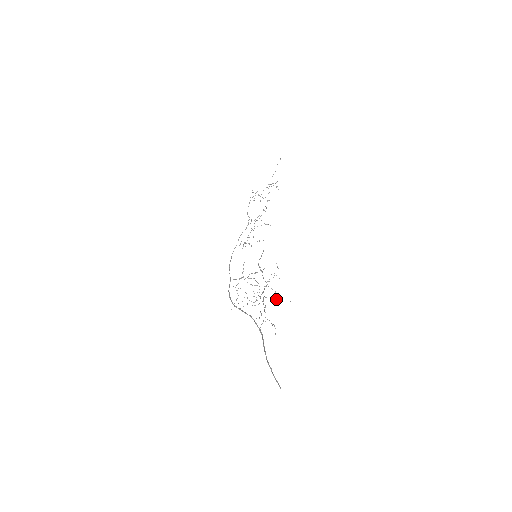
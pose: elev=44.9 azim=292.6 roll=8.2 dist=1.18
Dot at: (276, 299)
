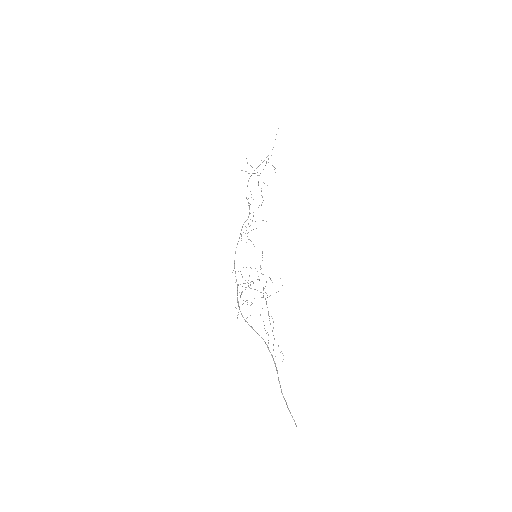
Dot at: (263, 297)
